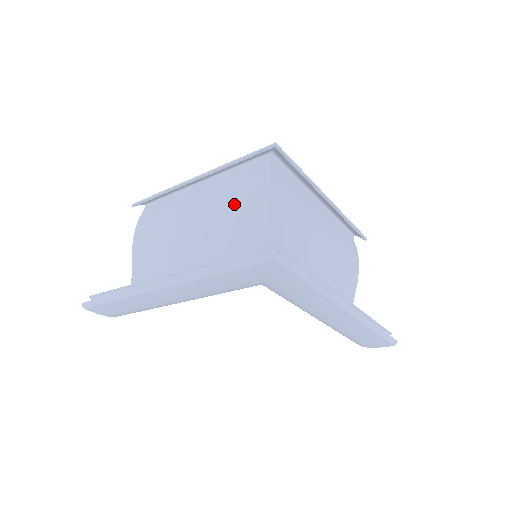
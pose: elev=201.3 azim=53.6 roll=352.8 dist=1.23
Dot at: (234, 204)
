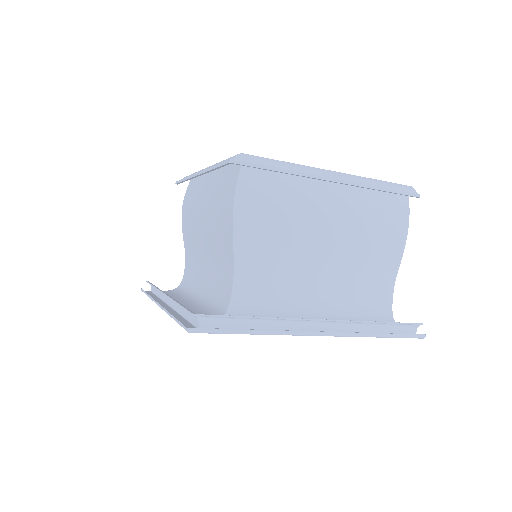
Dot at: (218, 215)
